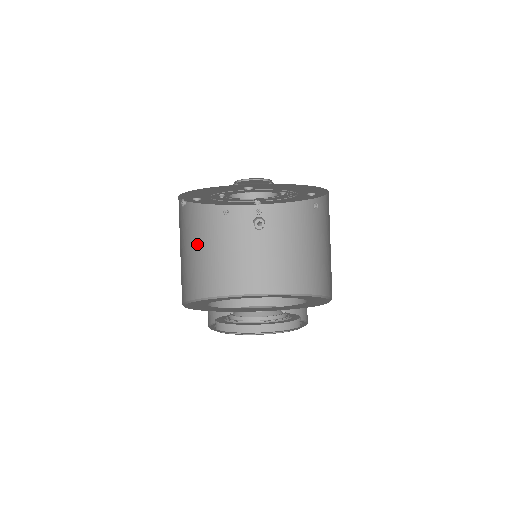
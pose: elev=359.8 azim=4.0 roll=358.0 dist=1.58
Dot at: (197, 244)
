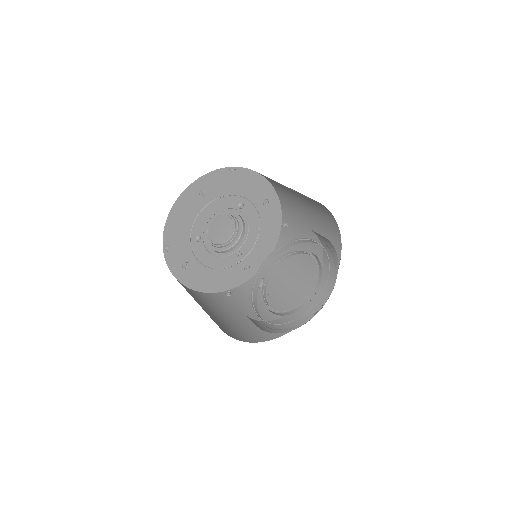
Dot at: (212, 310)
